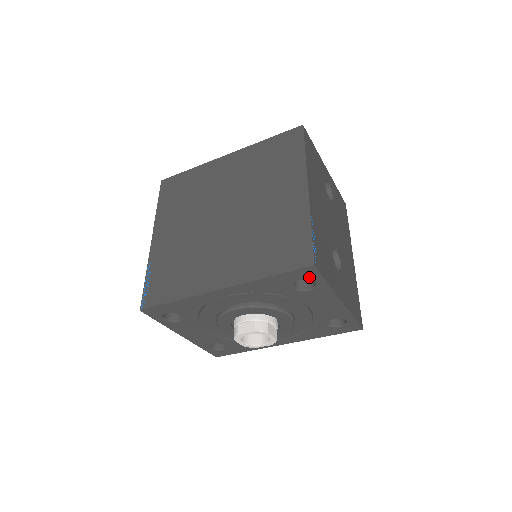
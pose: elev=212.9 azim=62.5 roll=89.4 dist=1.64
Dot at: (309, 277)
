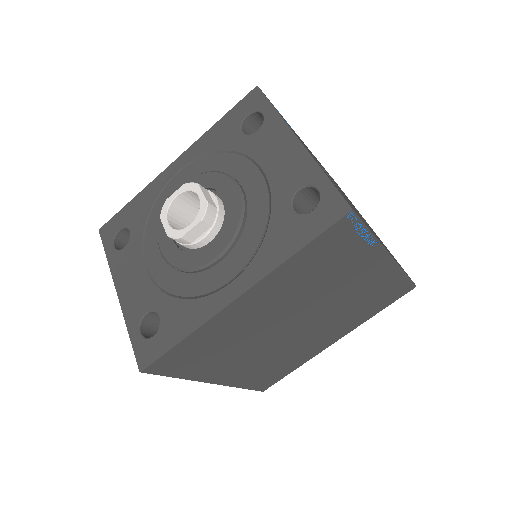
Dot at: (255, 107)
